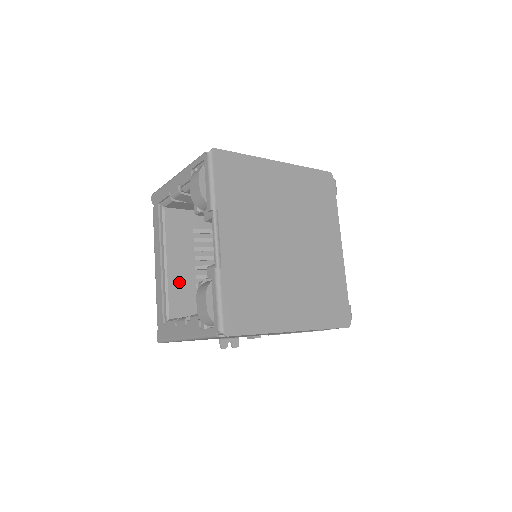
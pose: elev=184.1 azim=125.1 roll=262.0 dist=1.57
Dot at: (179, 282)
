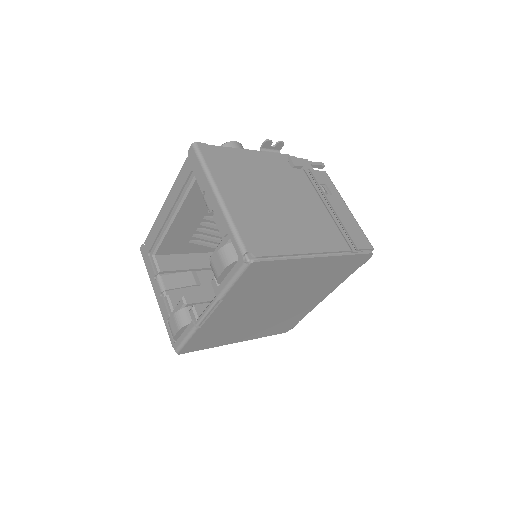
Dot at: (178, 233)
